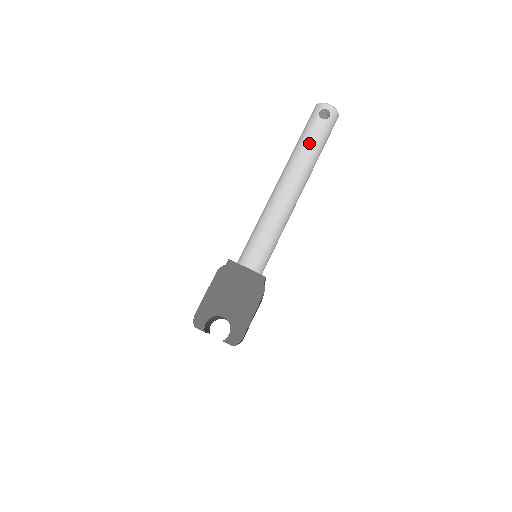
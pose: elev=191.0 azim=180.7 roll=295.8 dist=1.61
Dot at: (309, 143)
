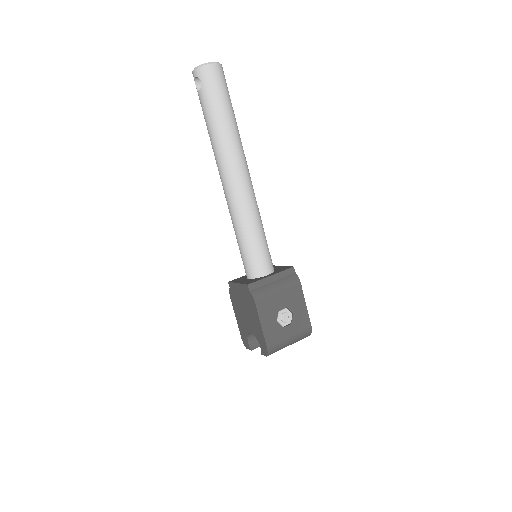
Dot at: (207, 126)
